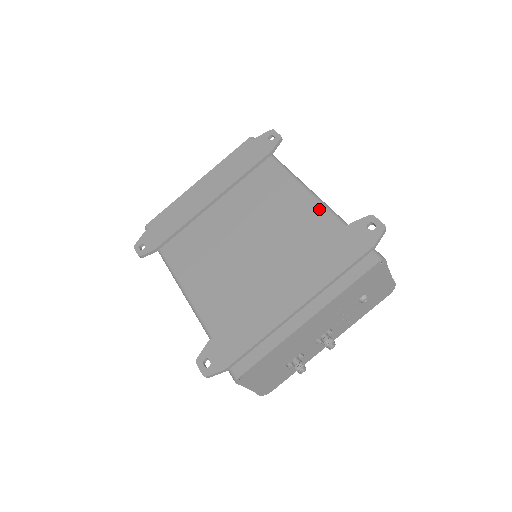
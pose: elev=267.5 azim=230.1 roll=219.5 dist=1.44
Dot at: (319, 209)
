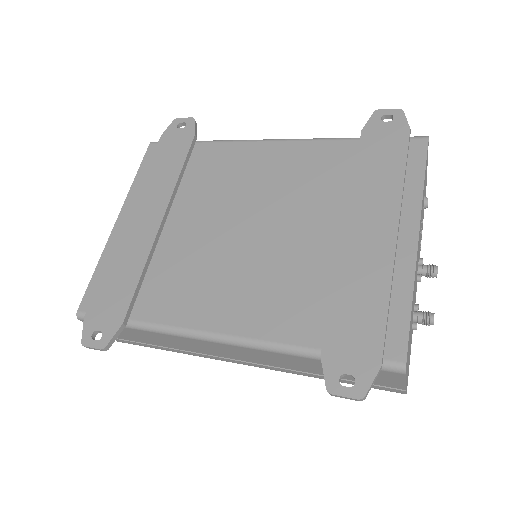
Dot at: (309, 145)
